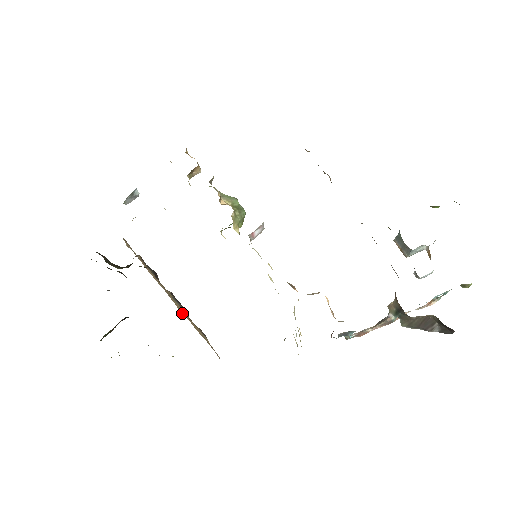
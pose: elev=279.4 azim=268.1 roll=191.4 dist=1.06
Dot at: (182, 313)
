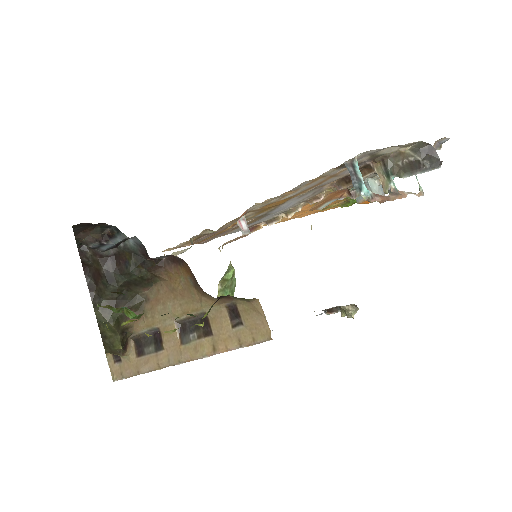
Dot at: (202, 353)
